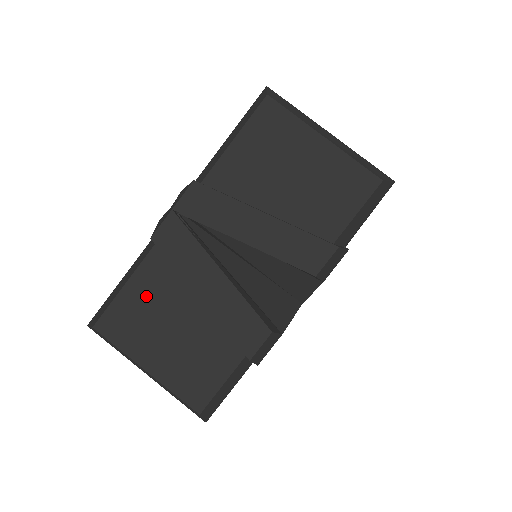
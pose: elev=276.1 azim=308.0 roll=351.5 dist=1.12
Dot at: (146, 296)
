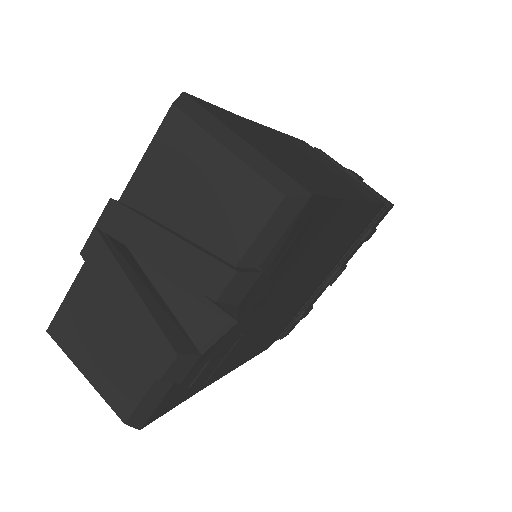
Dot at: (82, 307)
